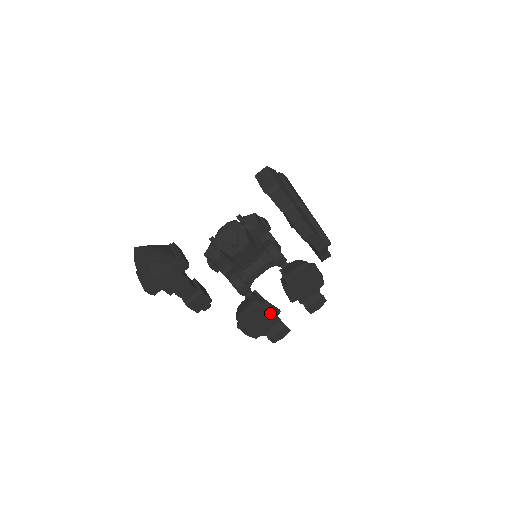
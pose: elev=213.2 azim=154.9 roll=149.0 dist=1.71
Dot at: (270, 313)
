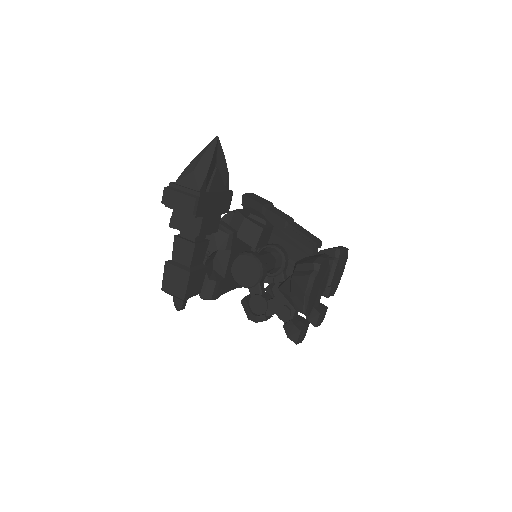
Dot at: (324, 282)
